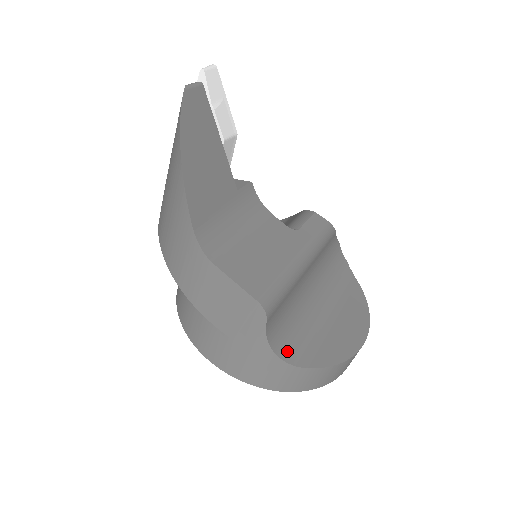
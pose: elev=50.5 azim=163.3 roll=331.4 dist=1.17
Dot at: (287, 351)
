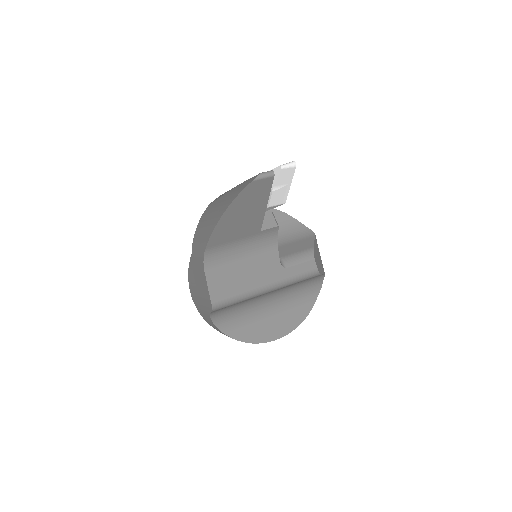
Dot at: (221, 321)
